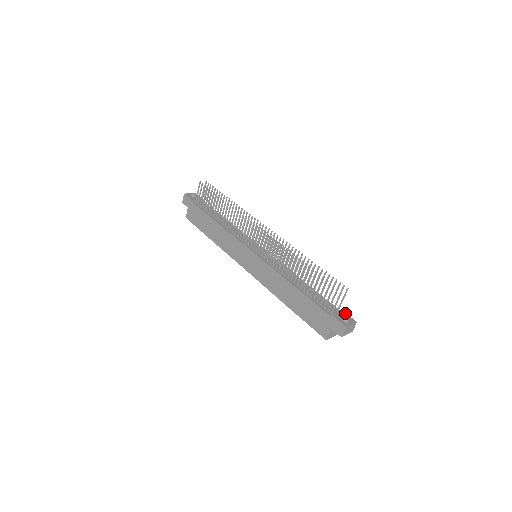
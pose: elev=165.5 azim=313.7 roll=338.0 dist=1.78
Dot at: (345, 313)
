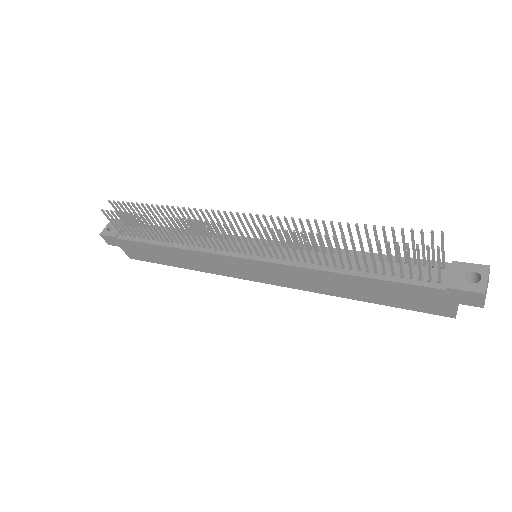
Dot at: (458, 263)
